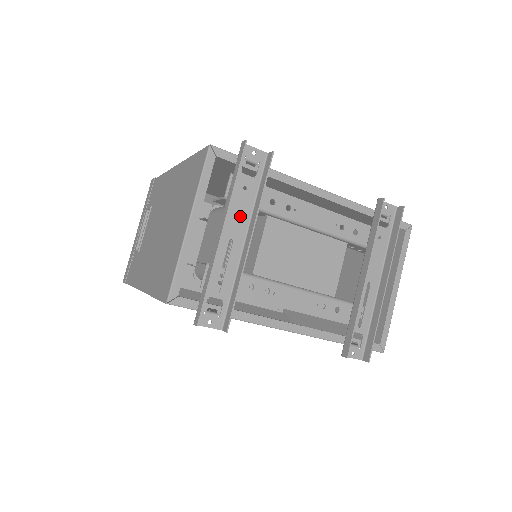
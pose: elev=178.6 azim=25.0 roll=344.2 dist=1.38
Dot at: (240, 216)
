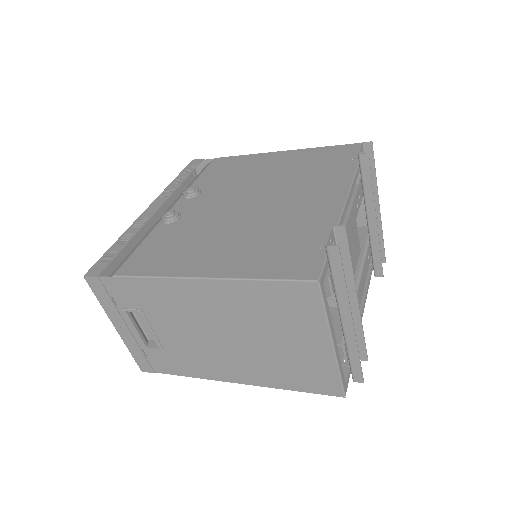
Dot at: occluded
